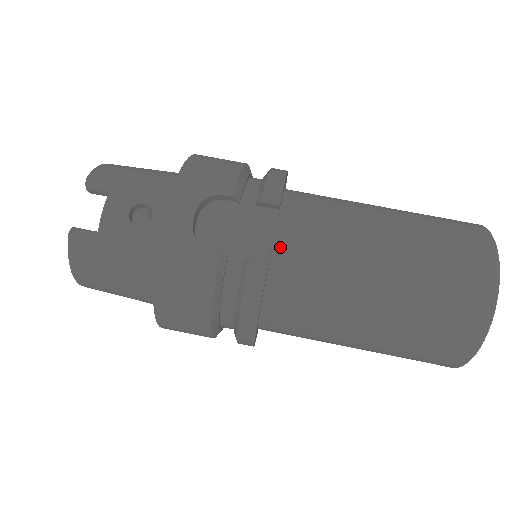
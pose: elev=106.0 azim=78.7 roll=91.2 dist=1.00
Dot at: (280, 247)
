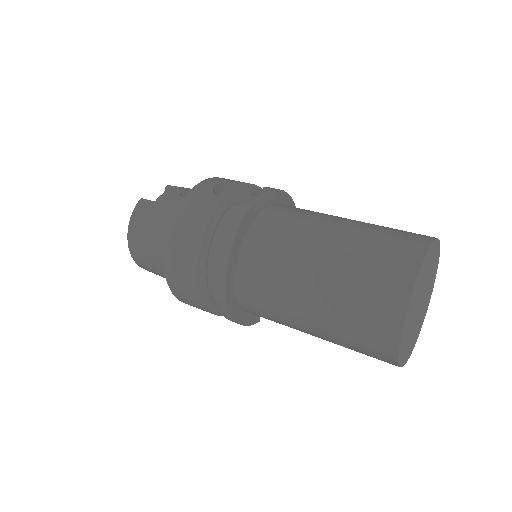
Dot at: (267, 211)
